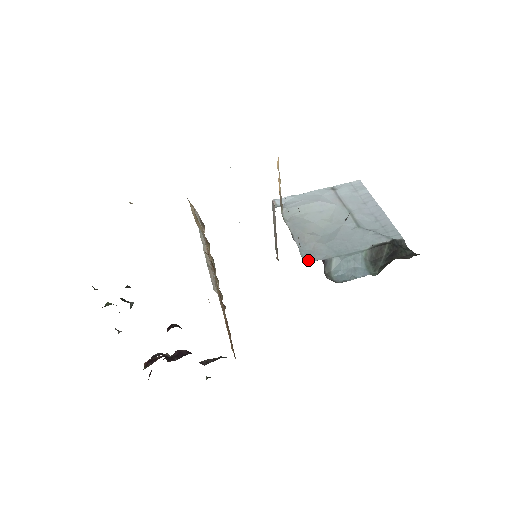
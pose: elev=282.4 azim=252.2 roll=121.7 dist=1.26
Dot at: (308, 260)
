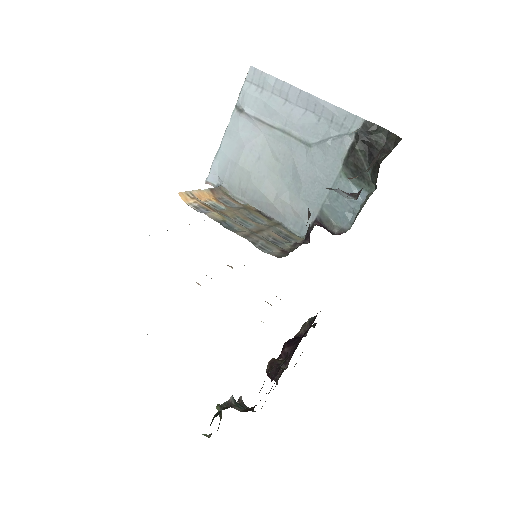
Dot at: (303, 232)
